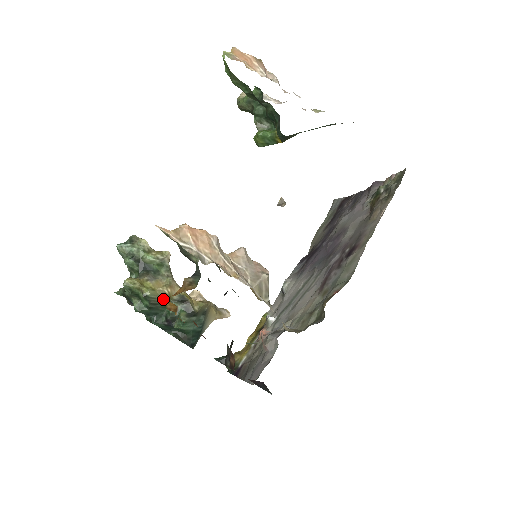
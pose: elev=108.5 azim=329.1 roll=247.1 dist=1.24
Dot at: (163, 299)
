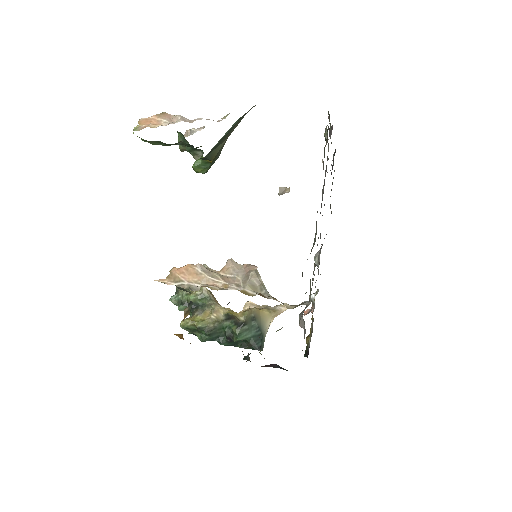
Dot at: occluded
